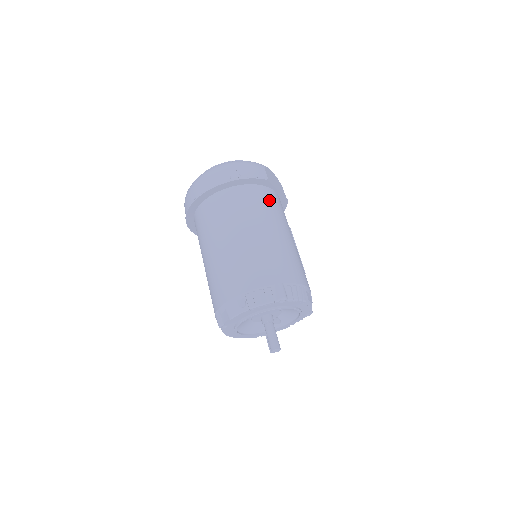
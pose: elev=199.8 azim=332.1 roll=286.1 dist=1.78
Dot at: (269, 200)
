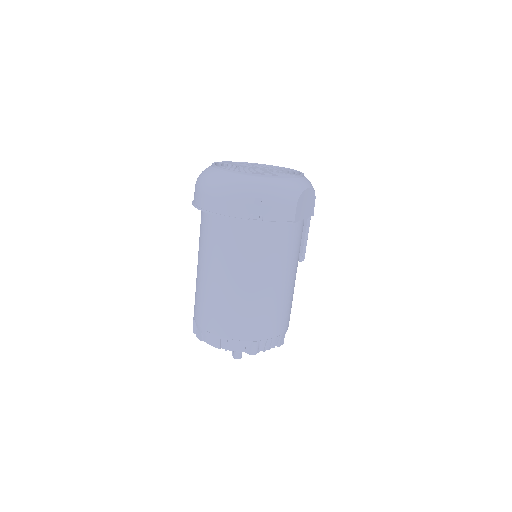
Dot at: (286, 241)
